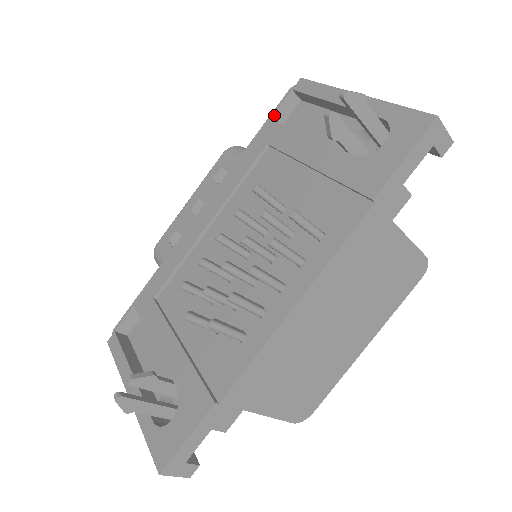
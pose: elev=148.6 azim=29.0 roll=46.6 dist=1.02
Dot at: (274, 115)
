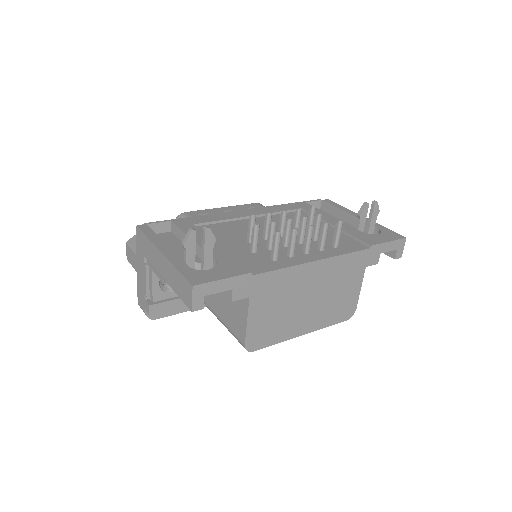
Dot at: (308, 202)
